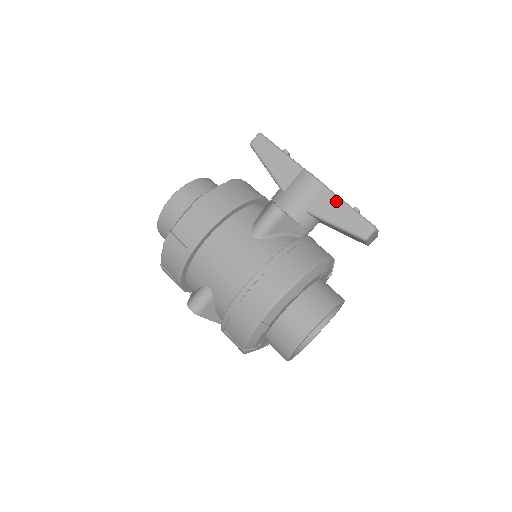
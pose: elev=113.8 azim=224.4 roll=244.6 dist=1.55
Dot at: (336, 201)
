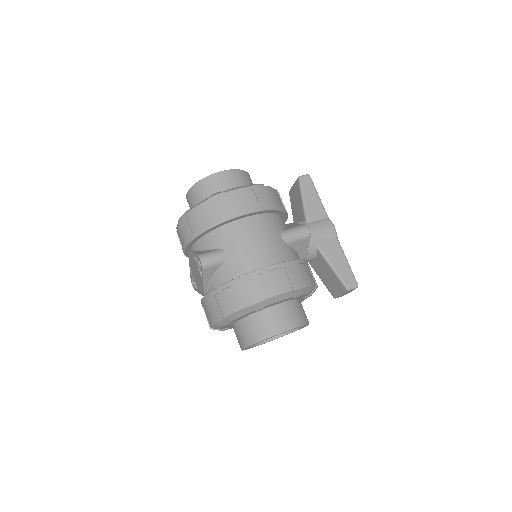
Dot at: (341, 252)
